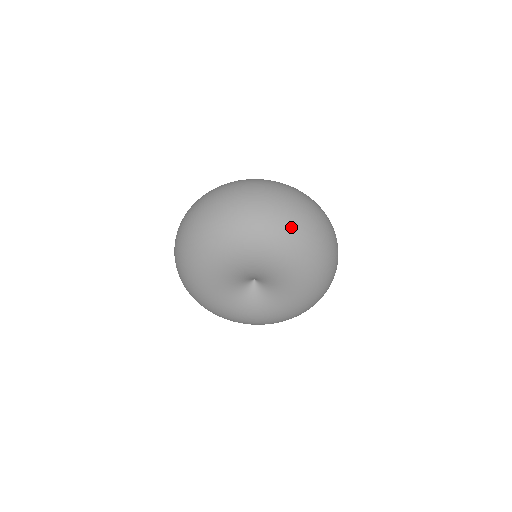
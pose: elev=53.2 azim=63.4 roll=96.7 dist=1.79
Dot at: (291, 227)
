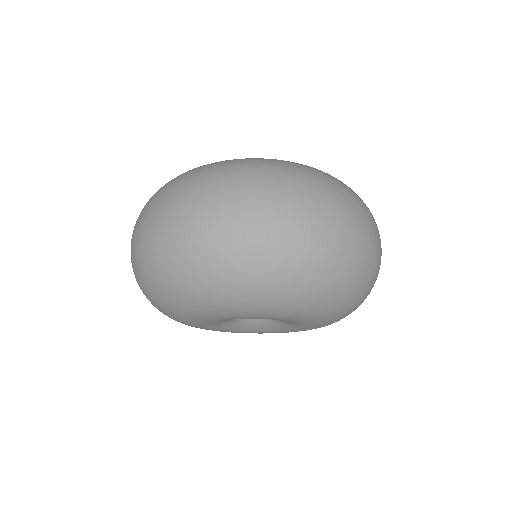
Dot at: (264, 272)
